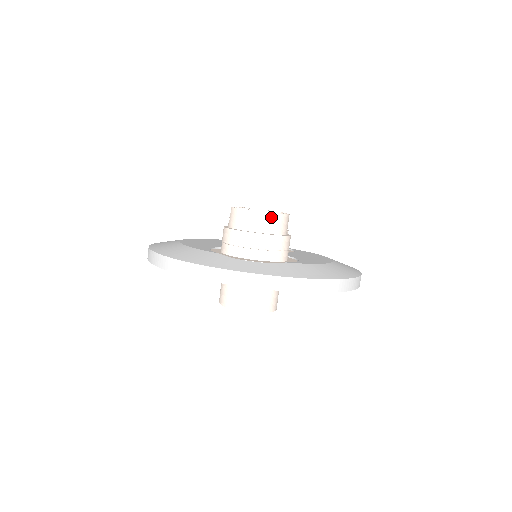
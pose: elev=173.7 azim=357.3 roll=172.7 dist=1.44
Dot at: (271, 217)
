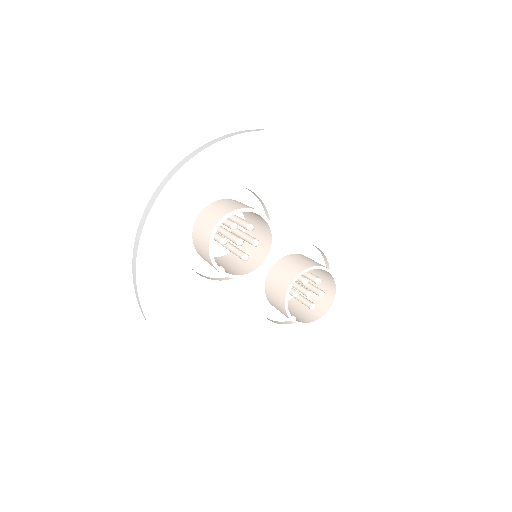
Dot at: occluded
